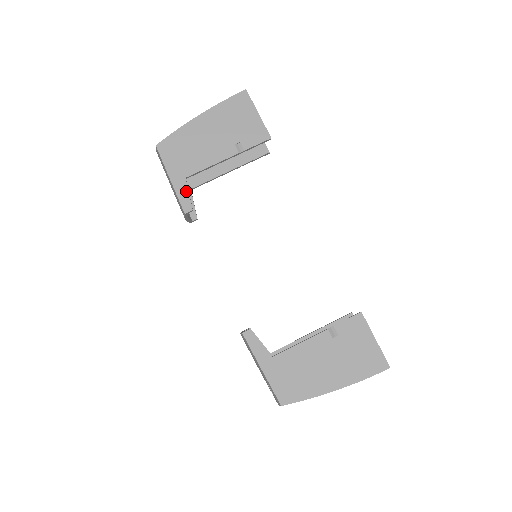
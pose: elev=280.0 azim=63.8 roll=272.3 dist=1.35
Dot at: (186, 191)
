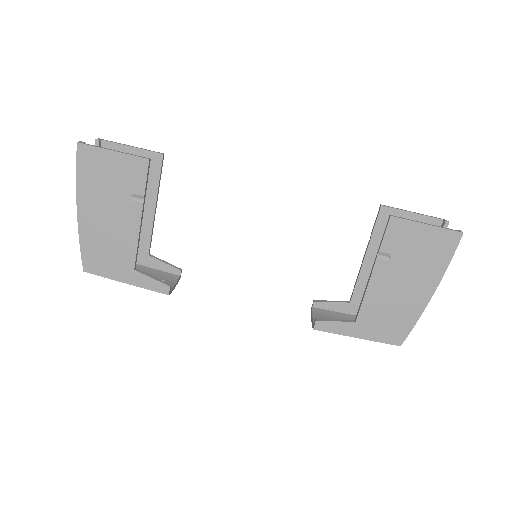
Dot at: (148, 279)
